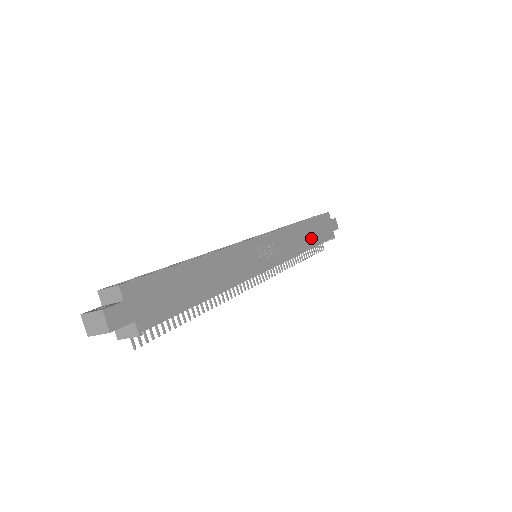
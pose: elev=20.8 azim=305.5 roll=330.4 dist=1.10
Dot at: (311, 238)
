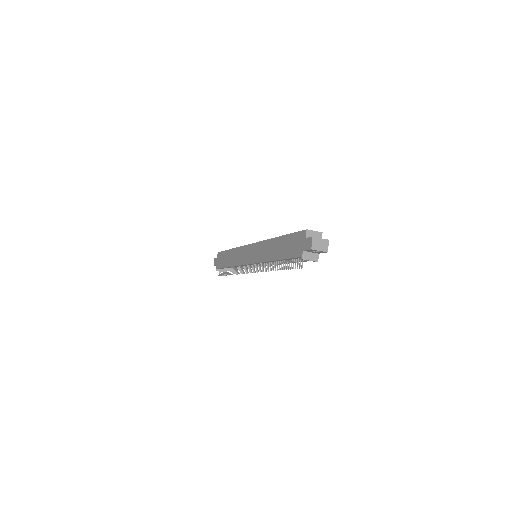
Dot at: occluded
